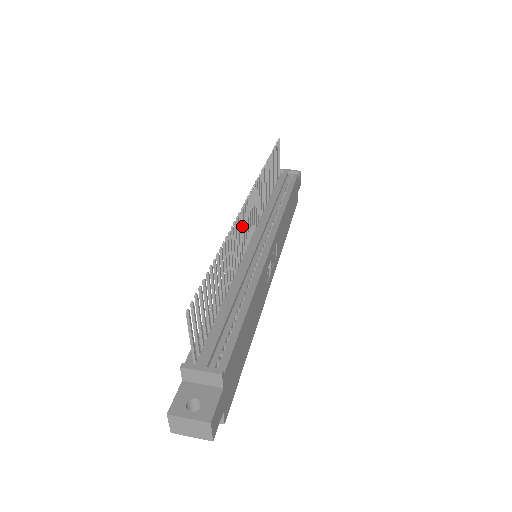
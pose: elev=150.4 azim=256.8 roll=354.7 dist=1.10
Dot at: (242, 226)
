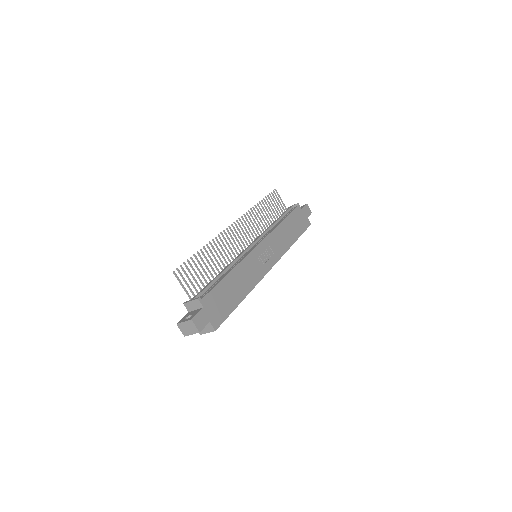
Dot at: (232, 238)
